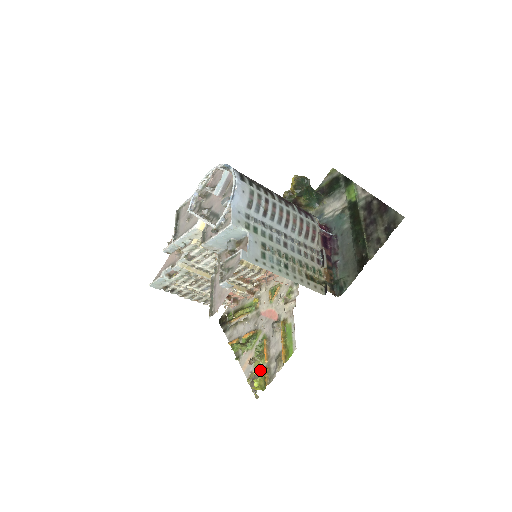
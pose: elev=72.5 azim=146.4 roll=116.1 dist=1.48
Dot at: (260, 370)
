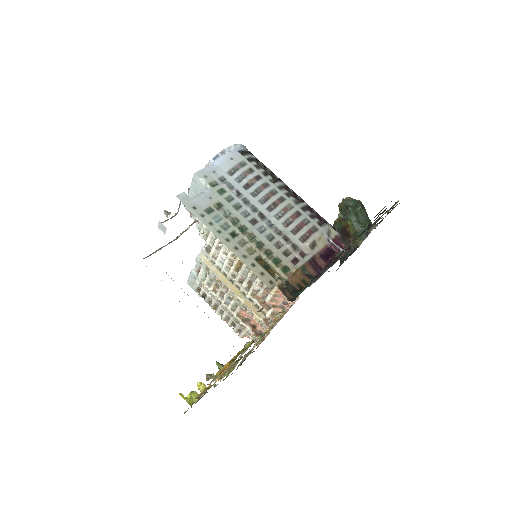
Dot at: occluded
